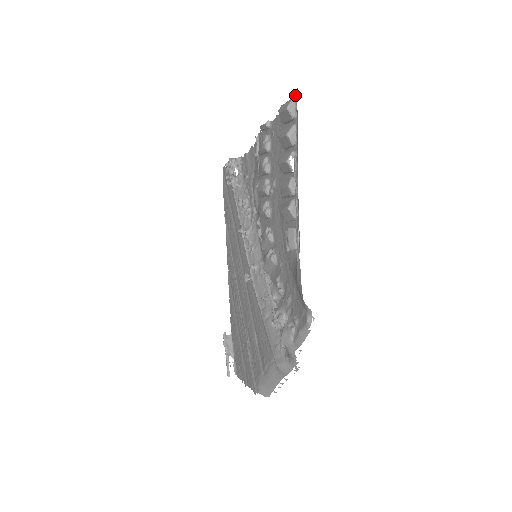
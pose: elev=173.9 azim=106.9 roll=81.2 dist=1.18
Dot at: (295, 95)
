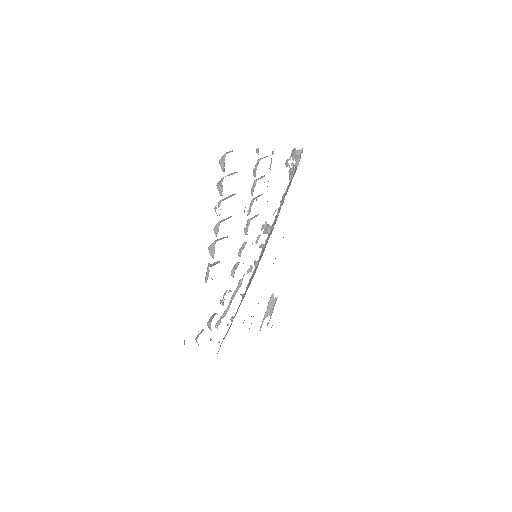
Dot at: occluded
